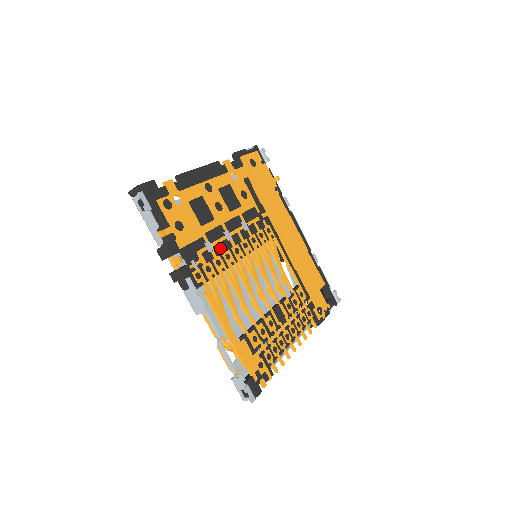
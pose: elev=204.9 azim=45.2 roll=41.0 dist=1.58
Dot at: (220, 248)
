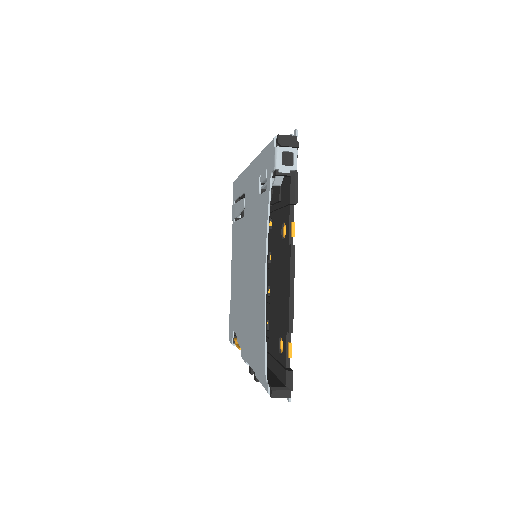
Dot at: occluded
